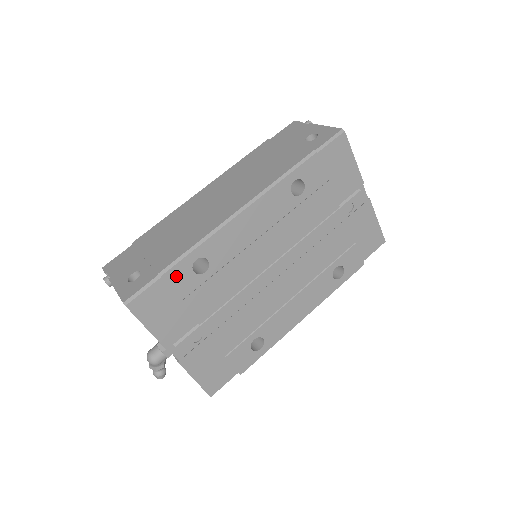
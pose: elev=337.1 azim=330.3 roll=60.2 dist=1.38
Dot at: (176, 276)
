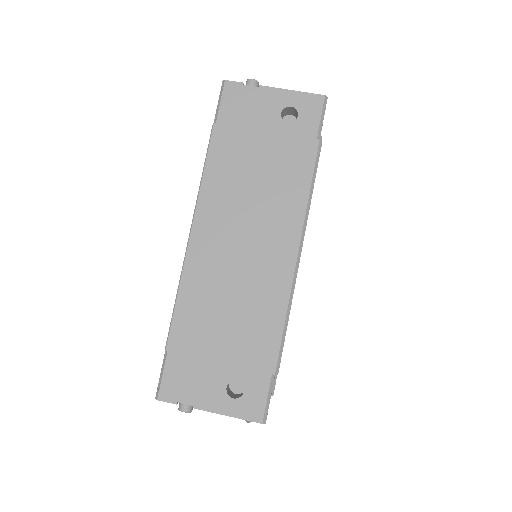
Dot at: occluded
